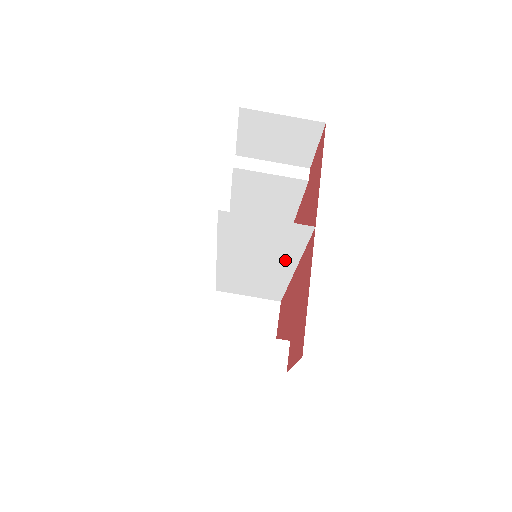
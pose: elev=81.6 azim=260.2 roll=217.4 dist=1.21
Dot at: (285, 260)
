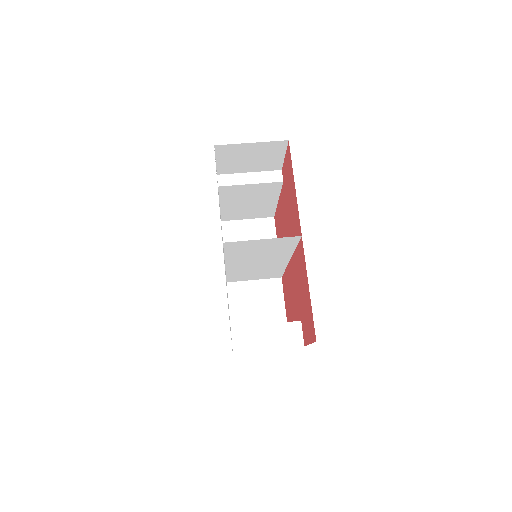
Dot at: (281, 256)
